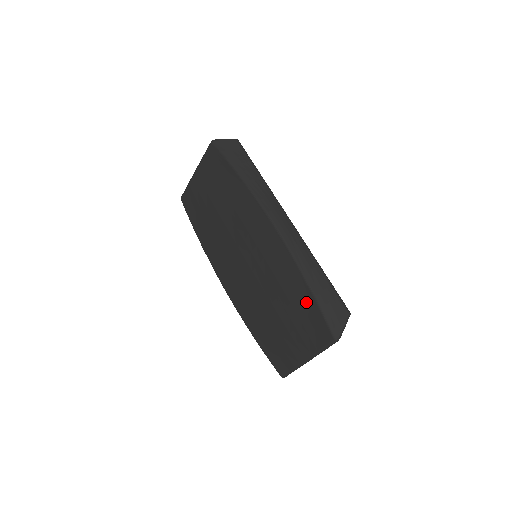
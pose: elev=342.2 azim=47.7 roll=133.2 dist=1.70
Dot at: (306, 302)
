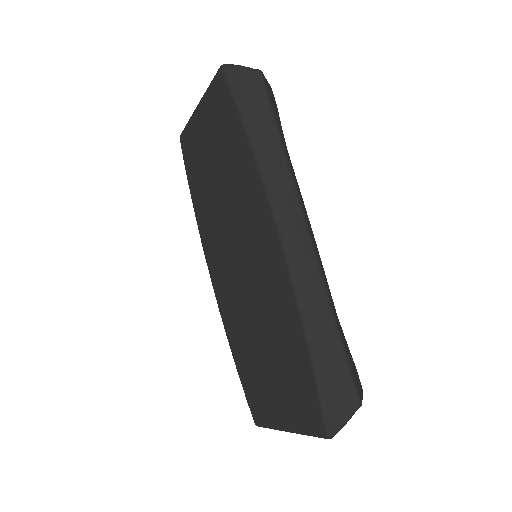
Dot at: (300, 364)
